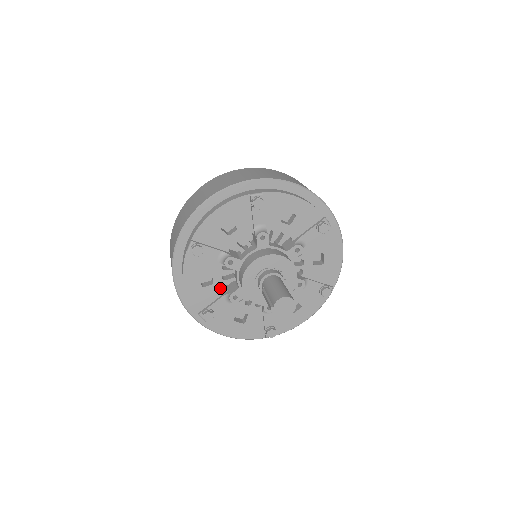
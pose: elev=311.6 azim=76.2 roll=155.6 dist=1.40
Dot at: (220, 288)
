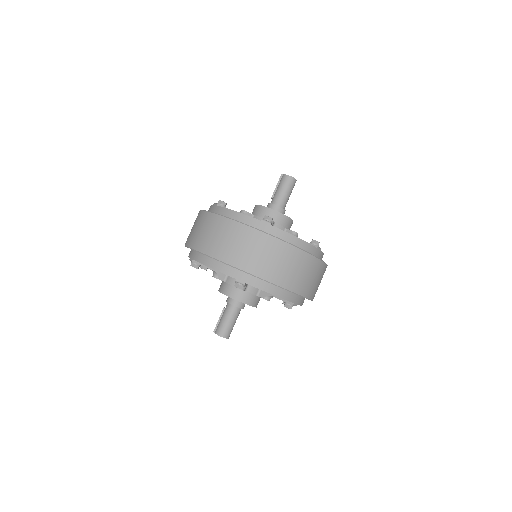
Dot at: occluded
